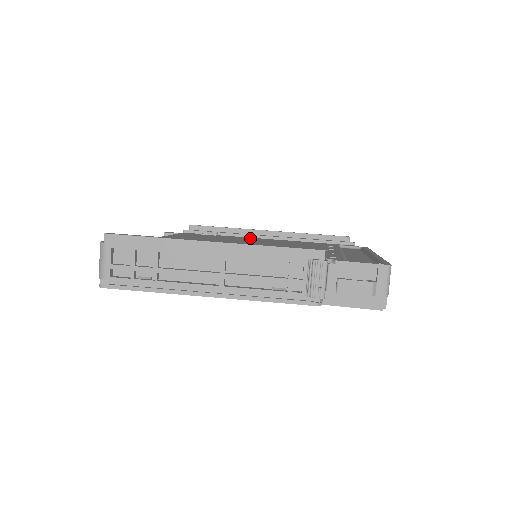
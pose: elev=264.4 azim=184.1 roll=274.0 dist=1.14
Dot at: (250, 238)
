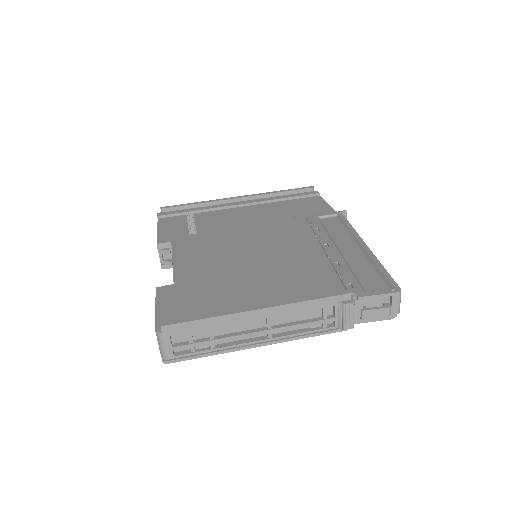
Dot at: (238, 228)
